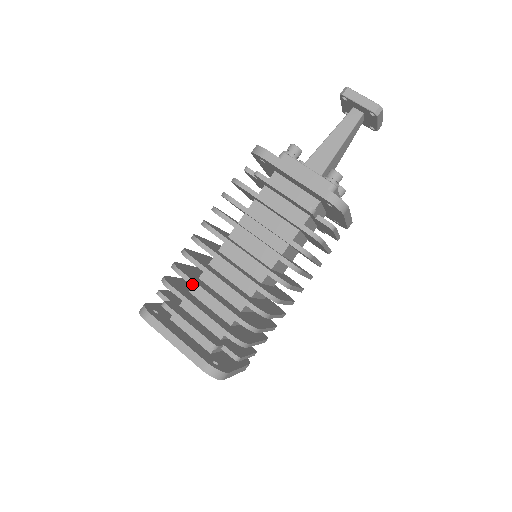
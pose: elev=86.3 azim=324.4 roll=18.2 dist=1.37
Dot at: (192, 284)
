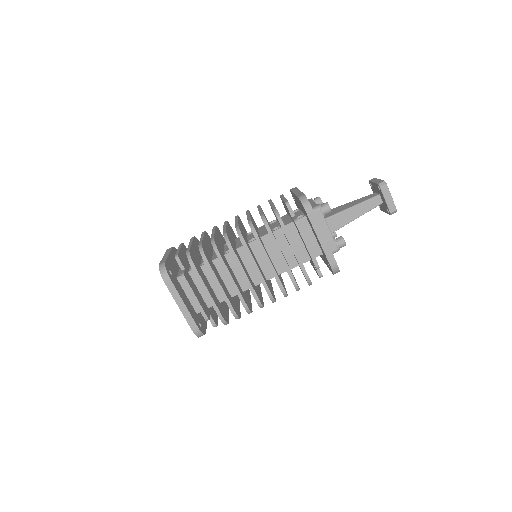
Dot at: (212, 274)
